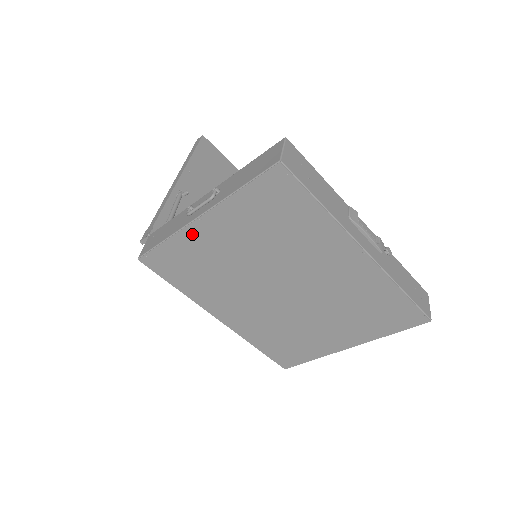
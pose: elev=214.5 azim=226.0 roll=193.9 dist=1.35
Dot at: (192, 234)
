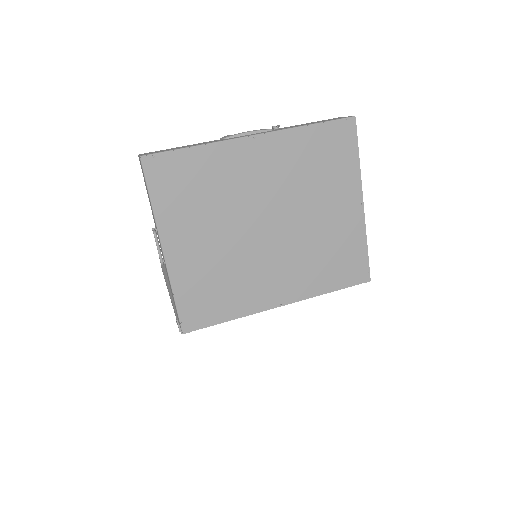
Dot at: (177, 268)
